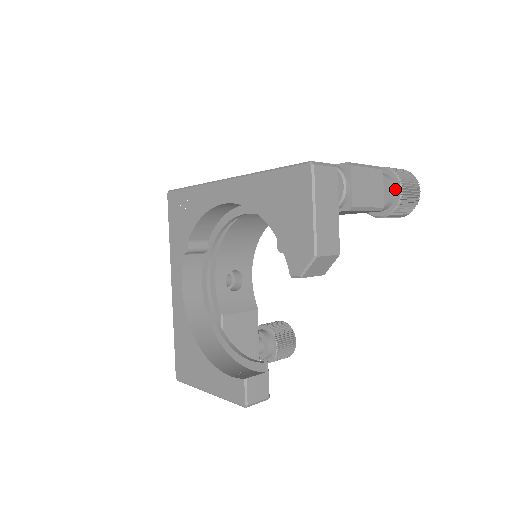
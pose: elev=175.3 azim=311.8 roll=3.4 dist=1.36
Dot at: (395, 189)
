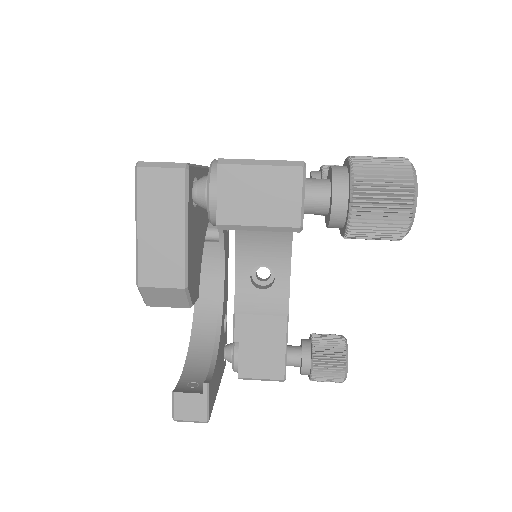
Dot at: (346, 197)
